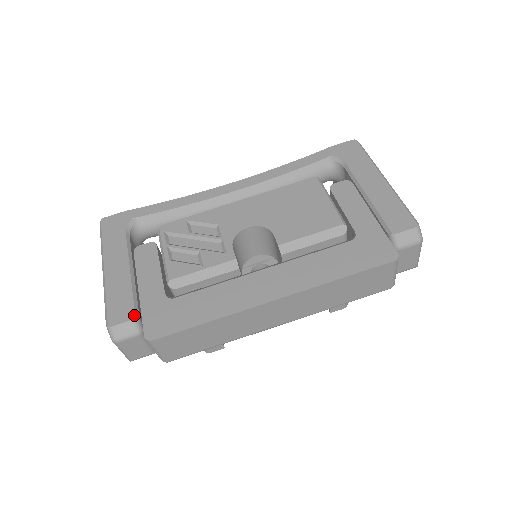
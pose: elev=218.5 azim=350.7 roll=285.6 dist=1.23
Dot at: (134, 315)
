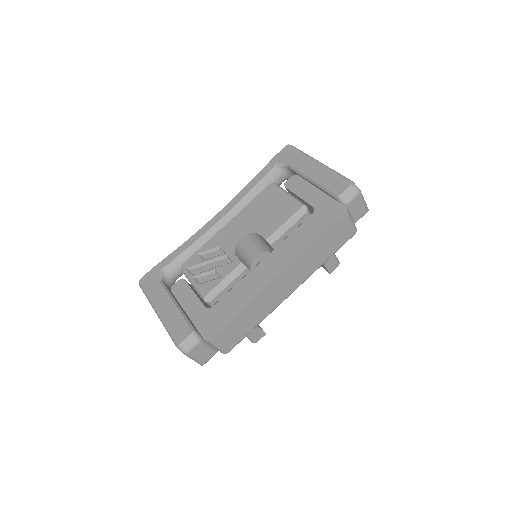
Dot at: (191, 330)
